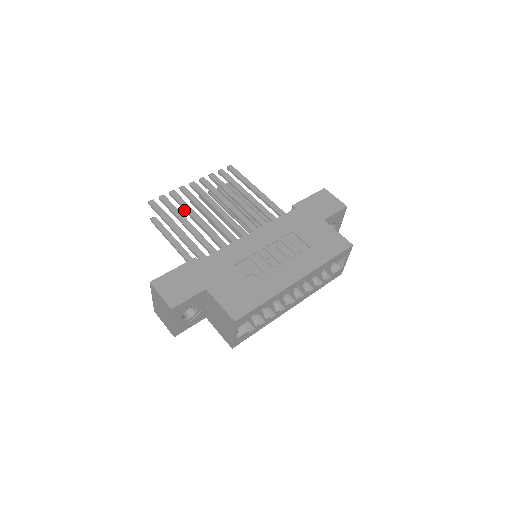
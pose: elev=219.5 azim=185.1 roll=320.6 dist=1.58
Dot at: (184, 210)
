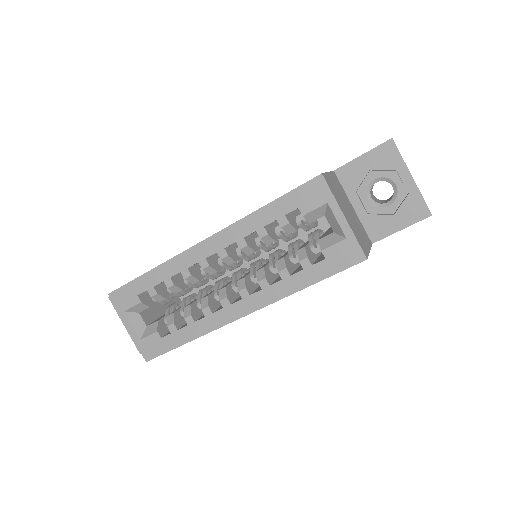
Dot at: occluded
